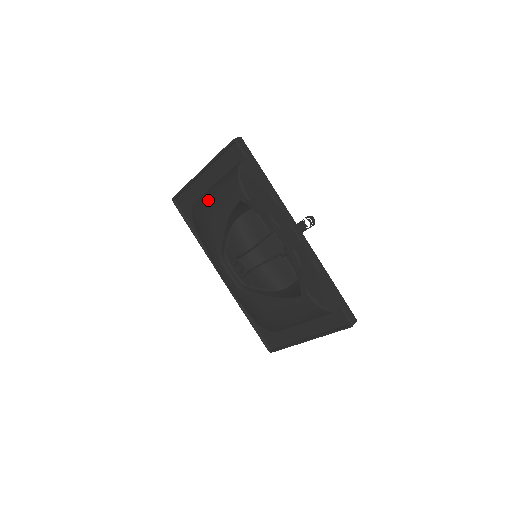
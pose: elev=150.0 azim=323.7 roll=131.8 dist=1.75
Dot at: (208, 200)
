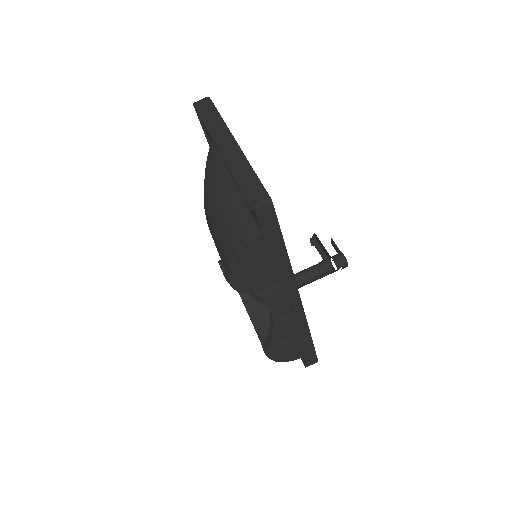
Dot at: (211, 199)
